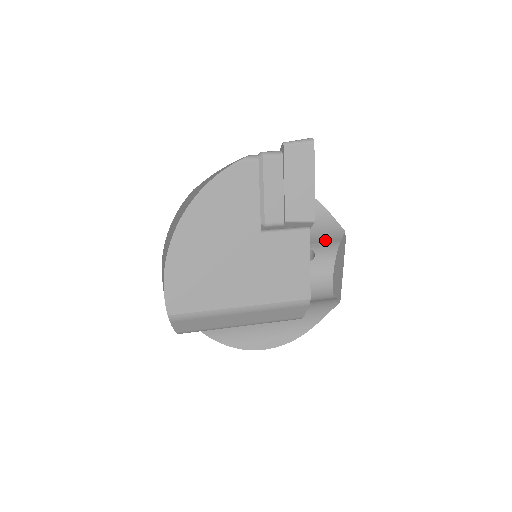
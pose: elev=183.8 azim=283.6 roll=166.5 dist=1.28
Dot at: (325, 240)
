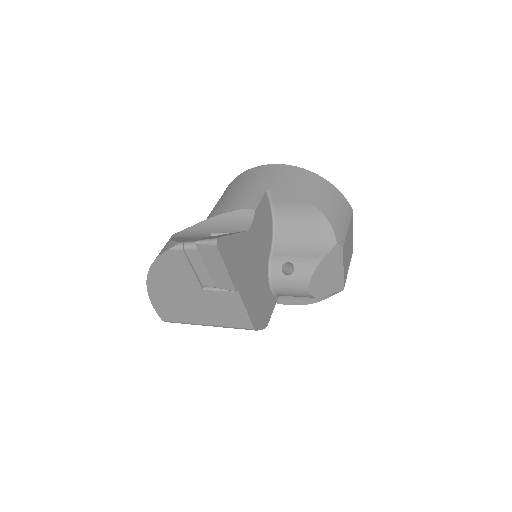
Dot at: (311, 254)
